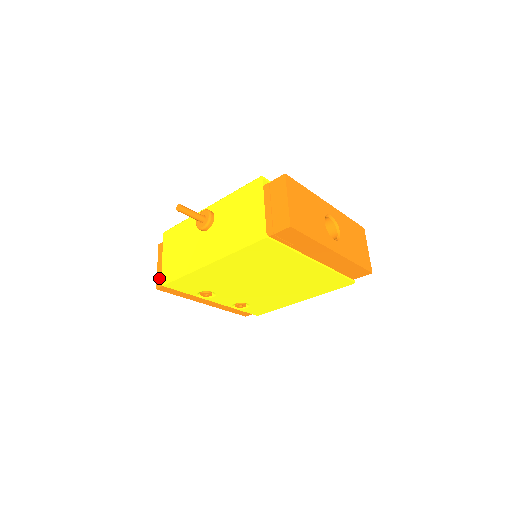
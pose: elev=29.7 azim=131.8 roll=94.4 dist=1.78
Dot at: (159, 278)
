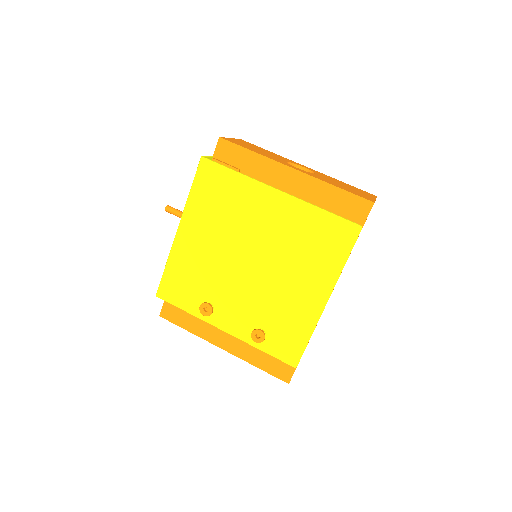
Dot at: occluded
